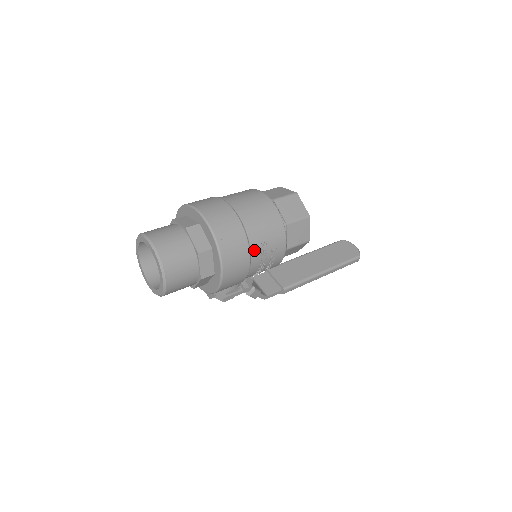
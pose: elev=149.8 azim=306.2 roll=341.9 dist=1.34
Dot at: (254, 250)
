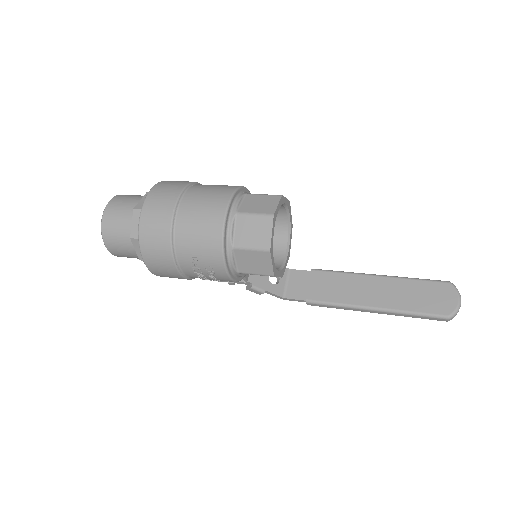
Dot at: (182, 259)
